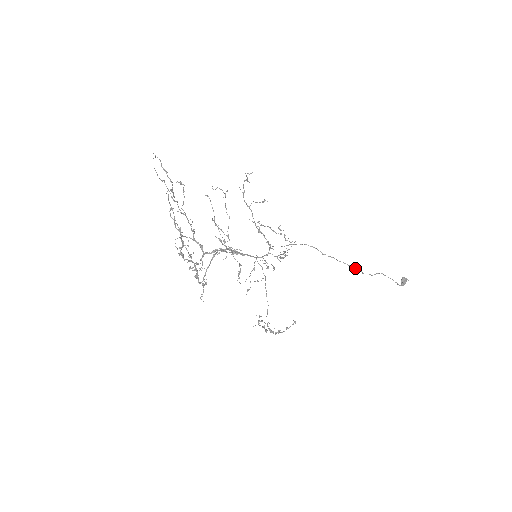
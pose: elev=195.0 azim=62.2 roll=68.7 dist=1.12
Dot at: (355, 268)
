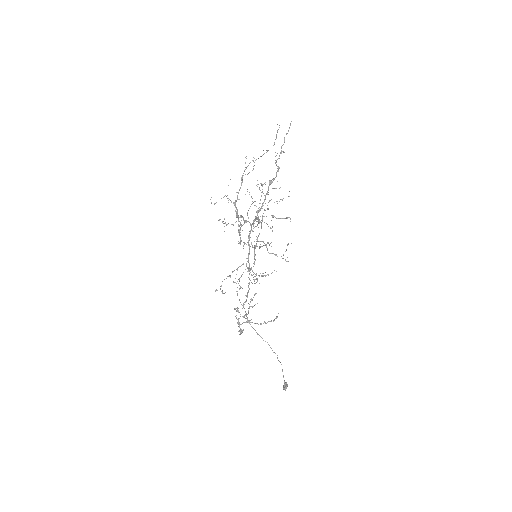
Dot at: (269, 345)
